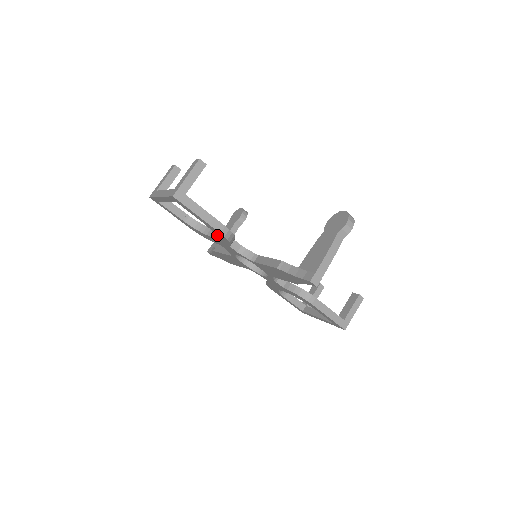
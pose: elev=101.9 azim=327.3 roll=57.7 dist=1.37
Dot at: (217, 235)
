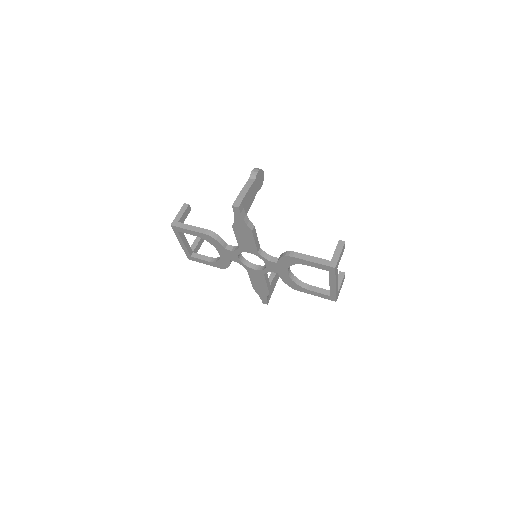
Dot at: (211, 243)
